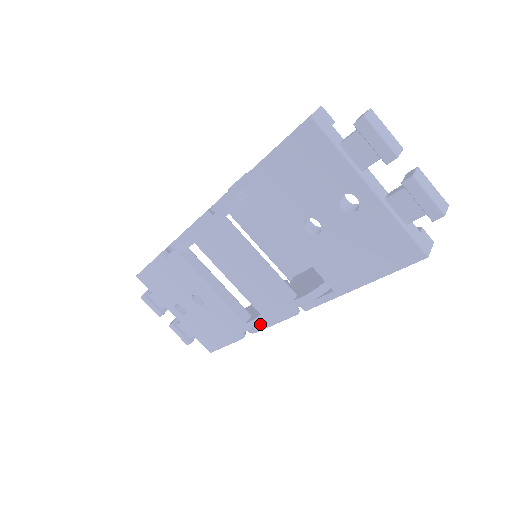
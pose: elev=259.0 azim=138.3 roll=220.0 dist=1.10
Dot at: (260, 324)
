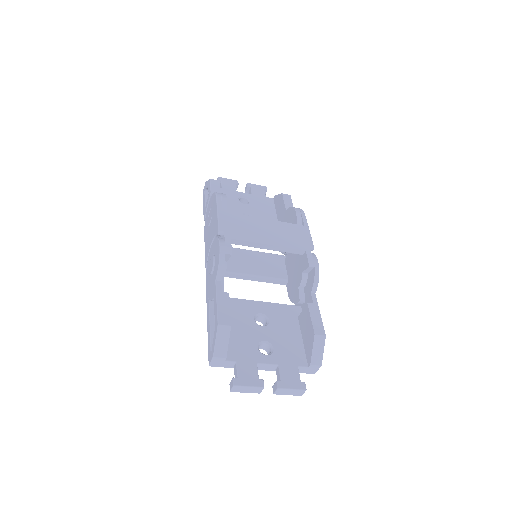
Dot at: occluded
